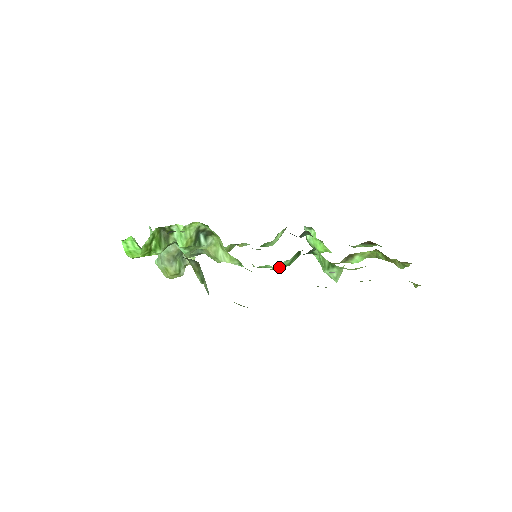
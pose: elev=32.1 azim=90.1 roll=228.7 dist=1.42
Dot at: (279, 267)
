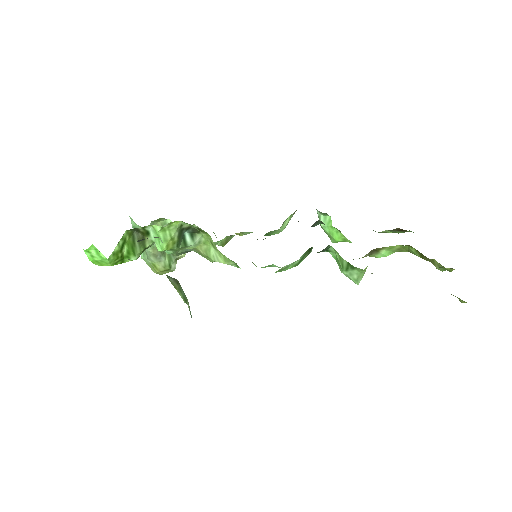
Dot at: (285, 269)
